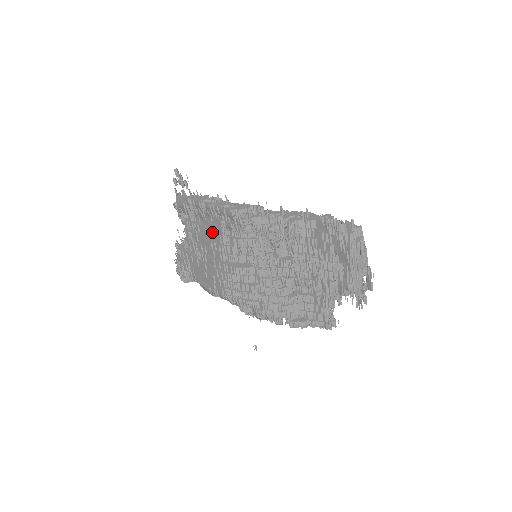
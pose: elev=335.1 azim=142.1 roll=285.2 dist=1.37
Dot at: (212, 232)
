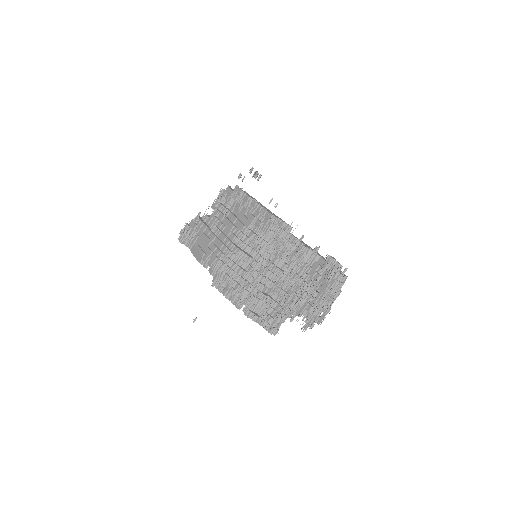
Dot at: (240, 221)
